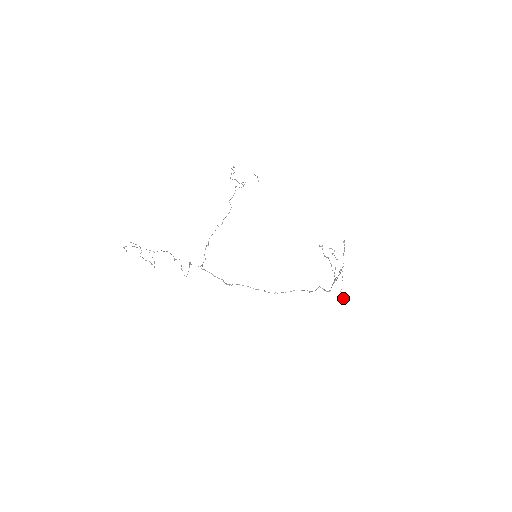
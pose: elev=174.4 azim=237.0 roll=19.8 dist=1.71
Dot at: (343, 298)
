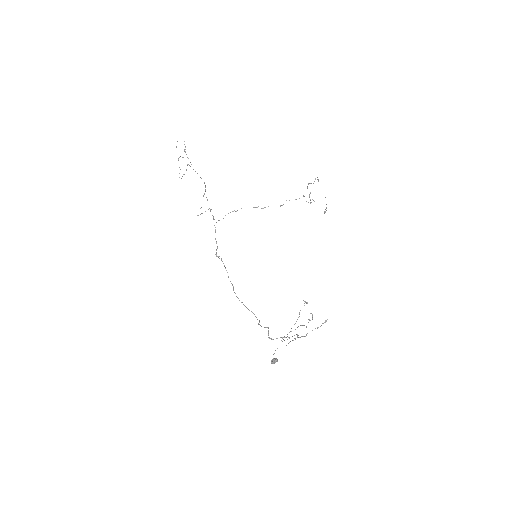
Dot at: occluded
